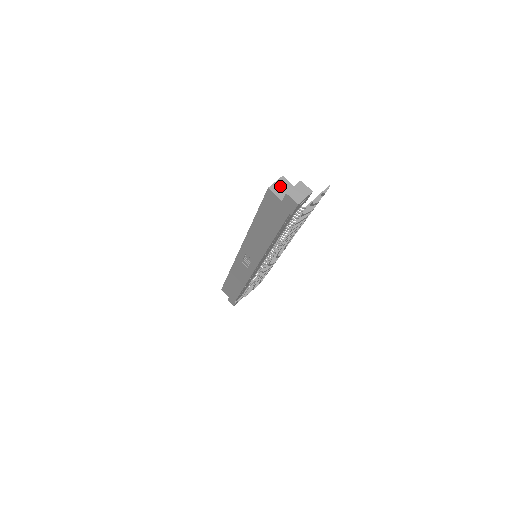
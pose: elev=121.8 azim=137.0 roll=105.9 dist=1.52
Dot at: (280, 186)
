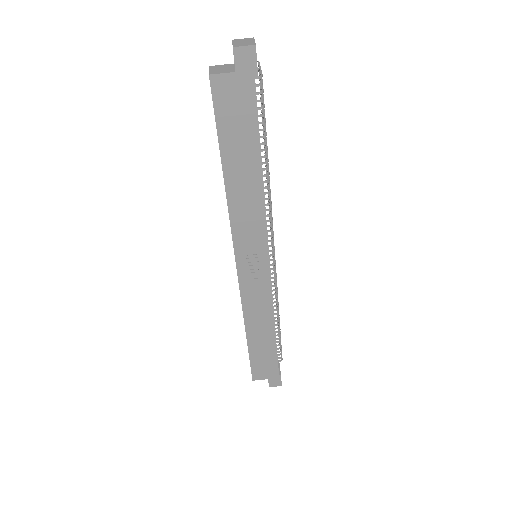
Dot at: (218, 69)
